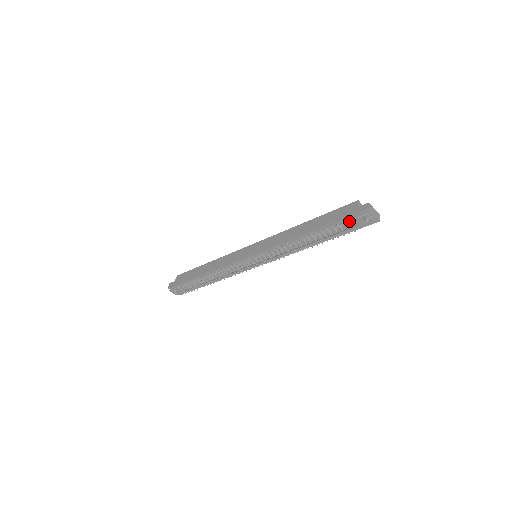
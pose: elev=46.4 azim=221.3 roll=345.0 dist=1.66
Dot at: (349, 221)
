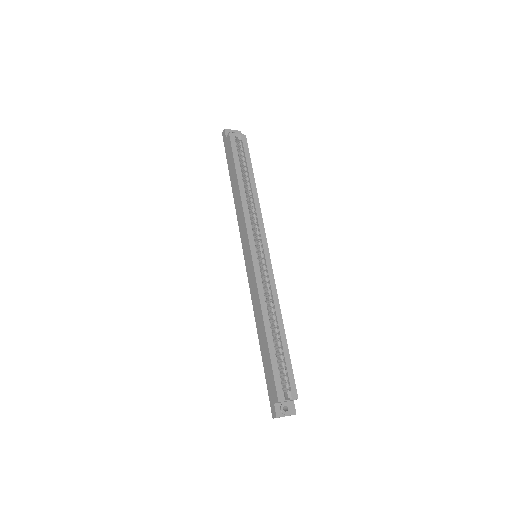
Dot at: occluded
